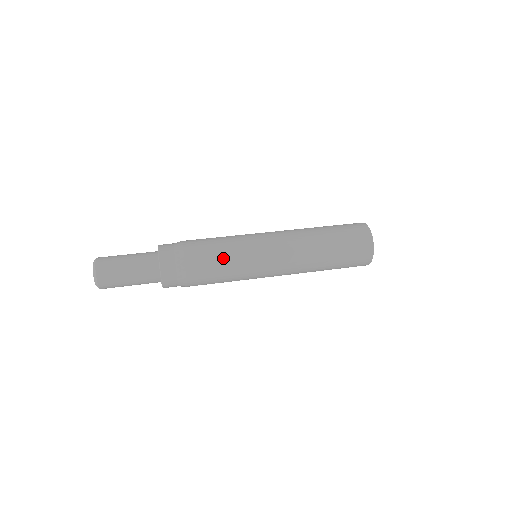
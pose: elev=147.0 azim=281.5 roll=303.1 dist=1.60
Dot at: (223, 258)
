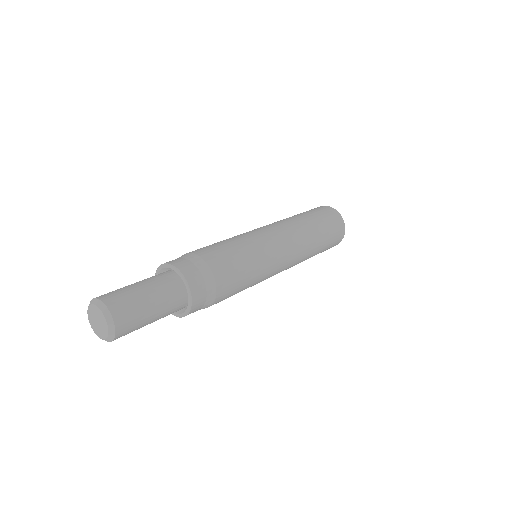
Dot at: (247, 282)
